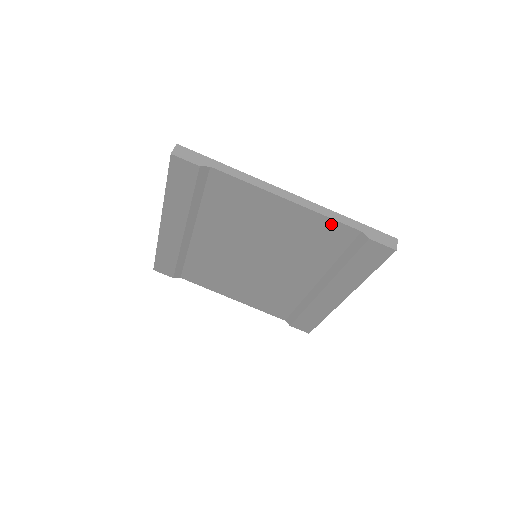
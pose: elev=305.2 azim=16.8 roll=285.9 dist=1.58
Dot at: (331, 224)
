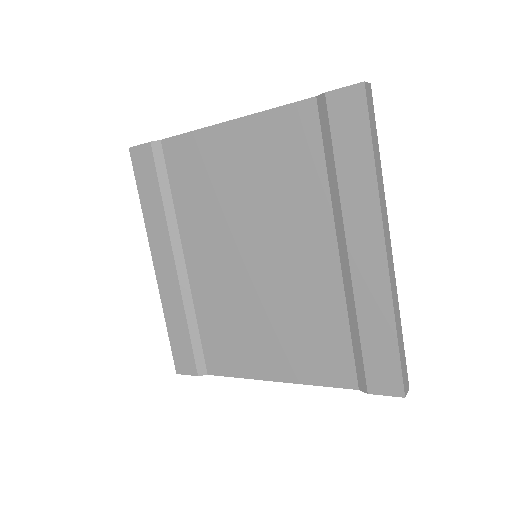
Dot at: (283, 116)
